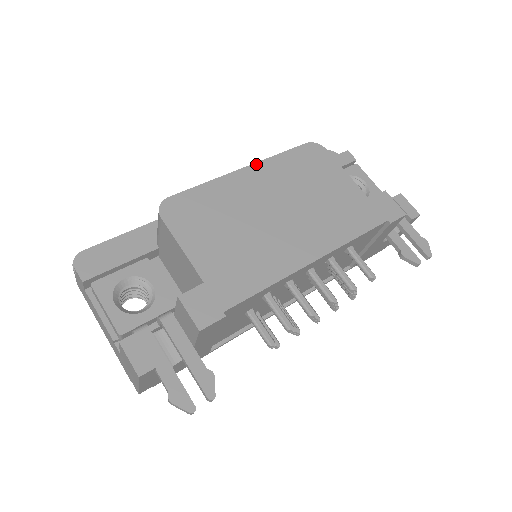
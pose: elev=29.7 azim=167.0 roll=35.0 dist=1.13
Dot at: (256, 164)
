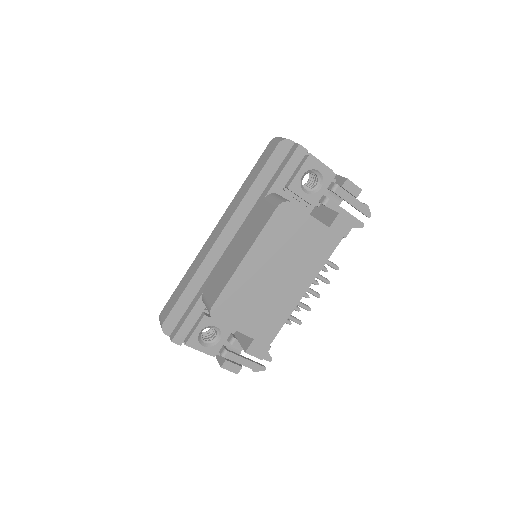
Dot at: (251, 249)
